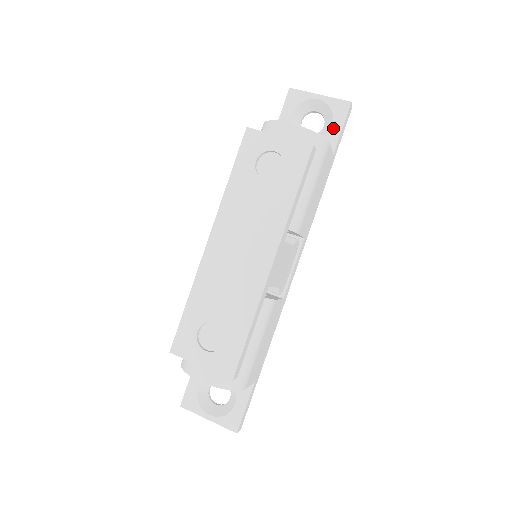
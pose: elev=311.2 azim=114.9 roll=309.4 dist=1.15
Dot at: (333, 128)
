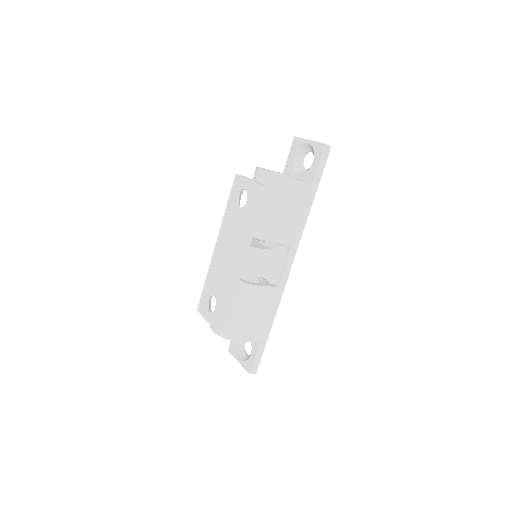
Dot at: (313, 164)
